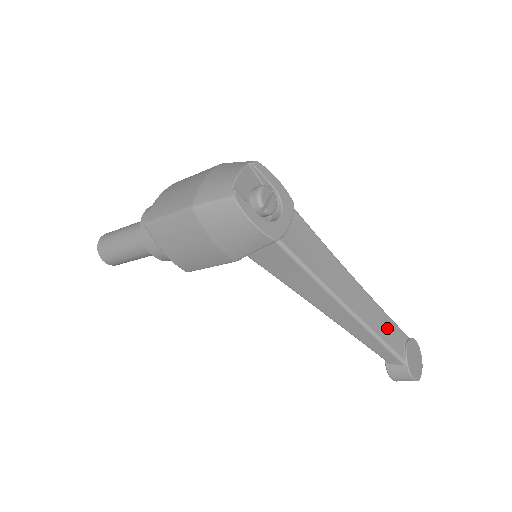
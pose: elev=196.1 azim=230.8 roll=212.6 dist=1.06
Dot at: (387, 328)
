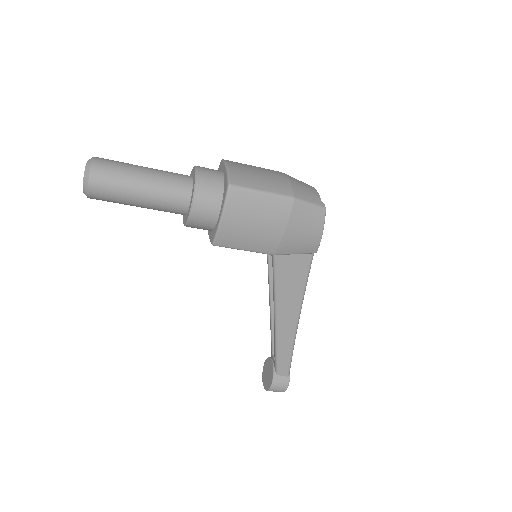
Dot at: occluded
